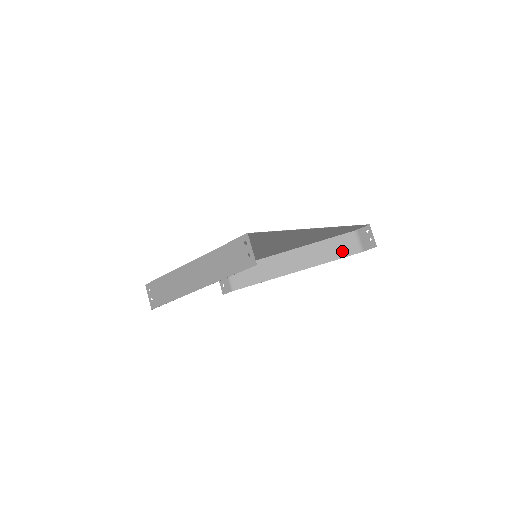
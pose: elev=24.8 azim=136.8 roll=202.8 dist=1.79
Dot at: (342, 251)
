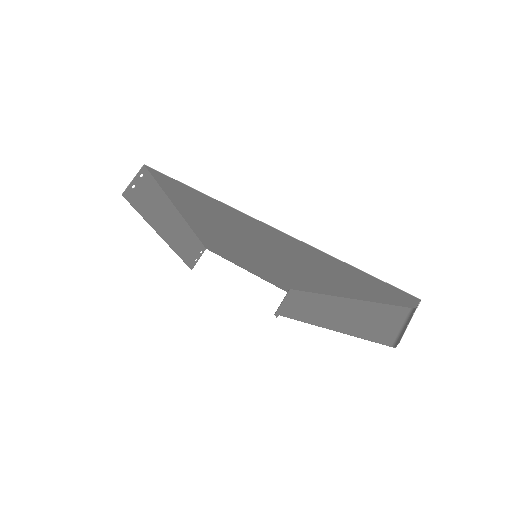
Dot at: (376, 330)
